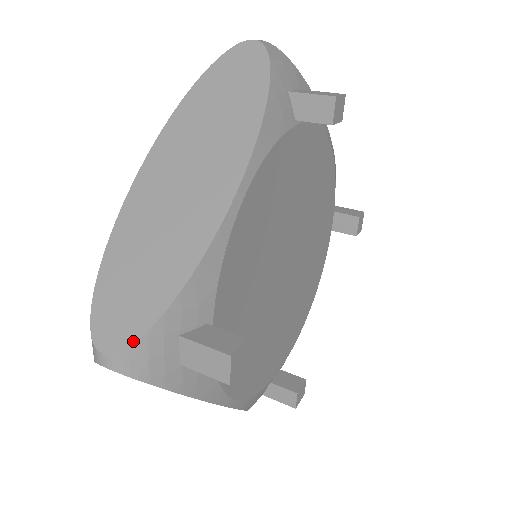
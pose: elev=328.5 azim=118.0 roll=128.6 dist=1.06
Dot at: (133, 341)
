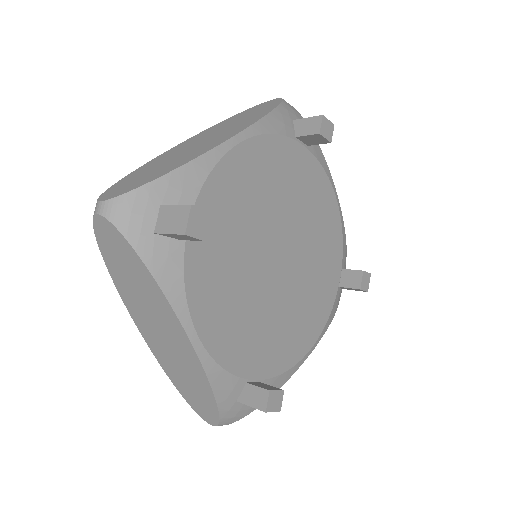
Dot at: (125, 193)
